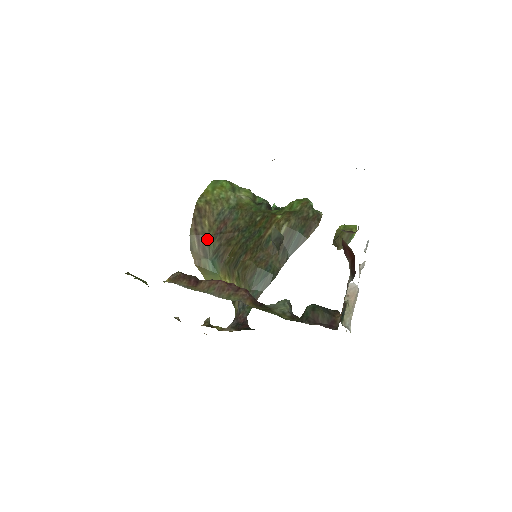
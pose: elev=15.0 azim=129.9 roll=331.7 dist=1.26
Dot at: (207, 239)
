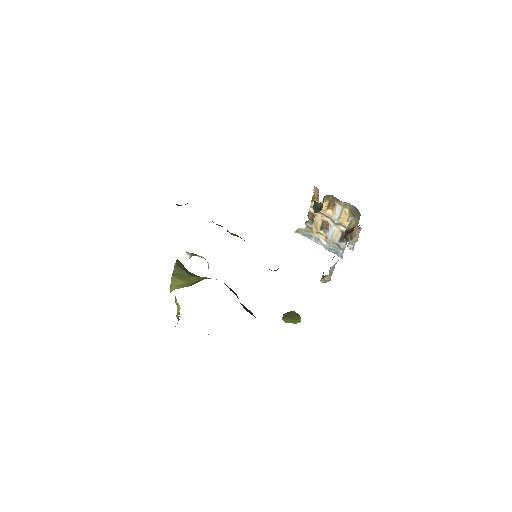
Dot at: occluded
